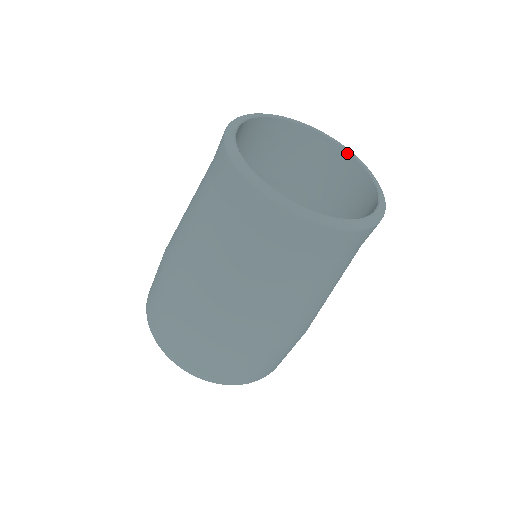
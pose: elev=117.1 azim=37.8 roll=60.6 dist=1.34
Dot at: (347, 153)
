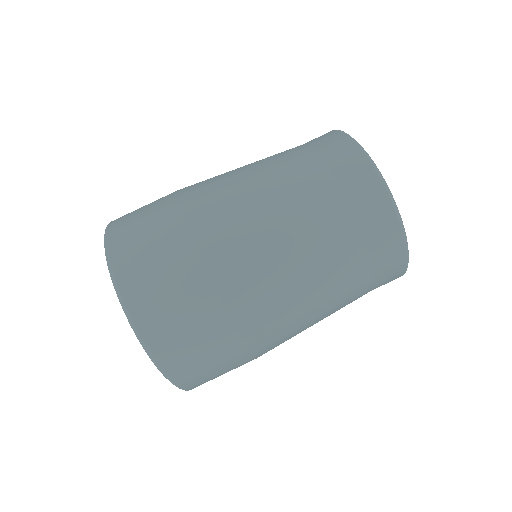
Dot at: occluded
